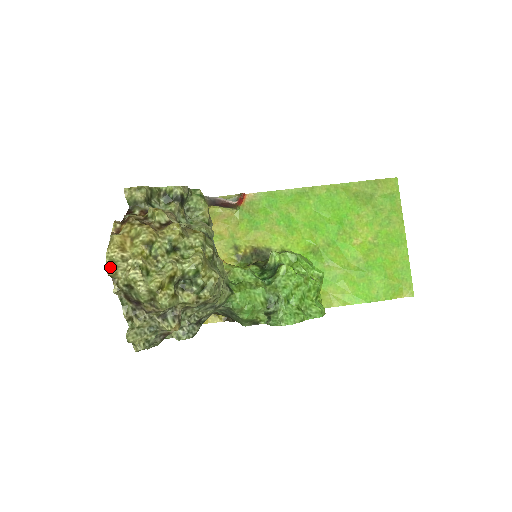
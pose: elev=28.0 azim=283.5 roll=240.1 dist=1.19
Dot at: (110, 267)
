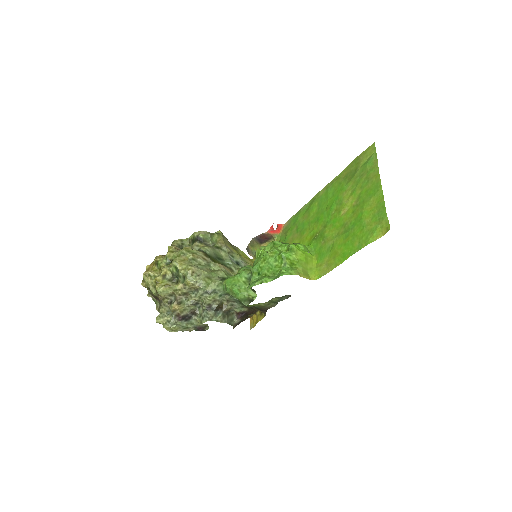
Dot at: (143, 282)
